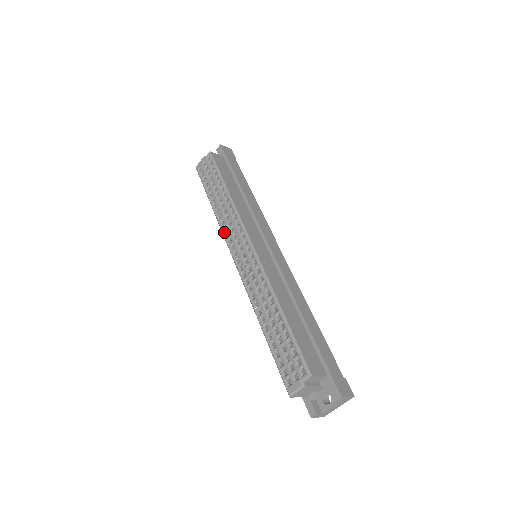
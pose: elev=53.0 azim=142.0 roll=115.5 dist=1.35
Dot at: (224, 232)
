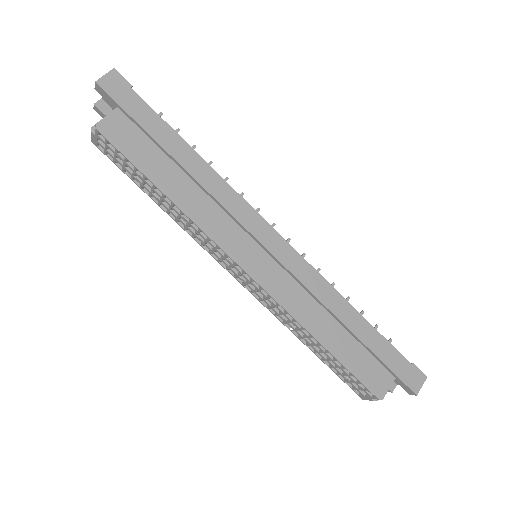
Dot at: (200, 245)
